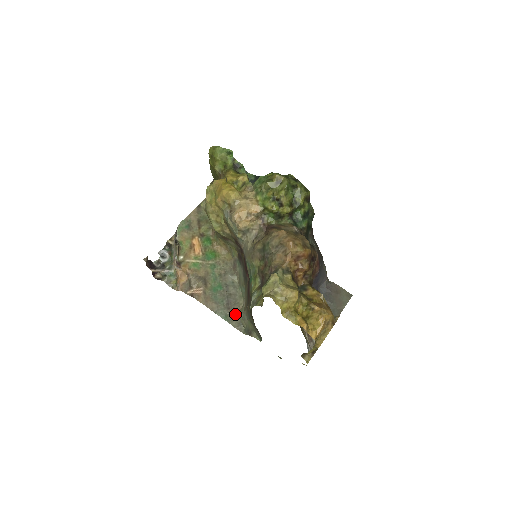
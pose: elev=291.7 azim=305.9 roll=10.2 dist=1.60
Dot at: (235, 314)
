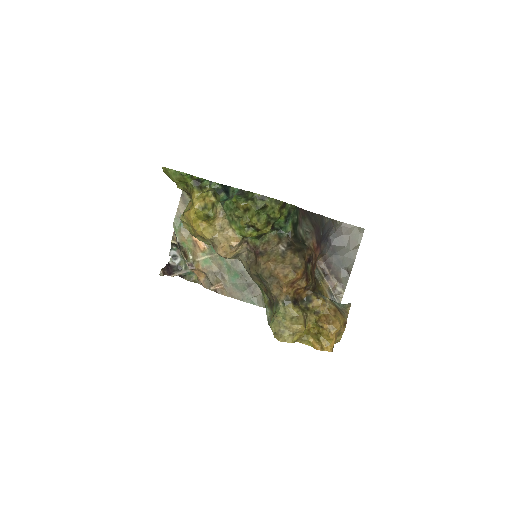
Dot at: (259, 296)
